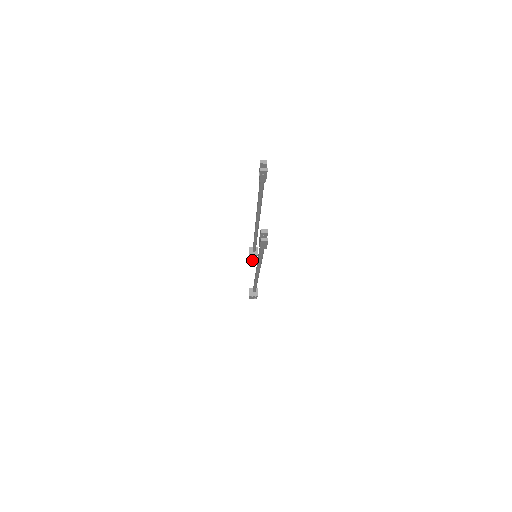
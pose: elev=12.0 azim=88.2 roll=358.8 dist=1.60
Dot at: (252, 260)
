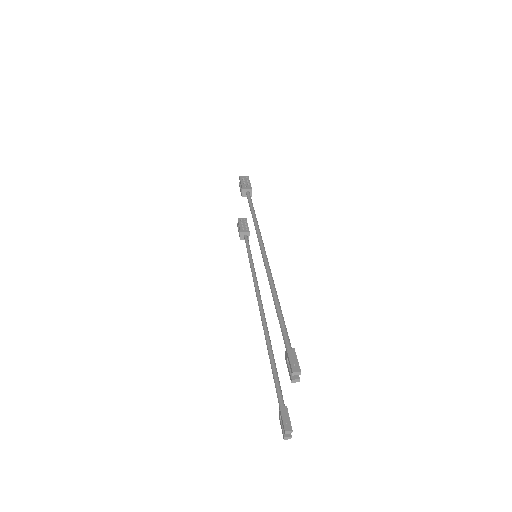
Dot at: occluded
